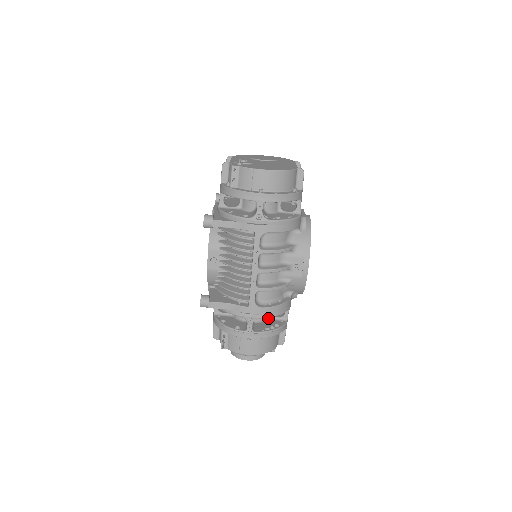
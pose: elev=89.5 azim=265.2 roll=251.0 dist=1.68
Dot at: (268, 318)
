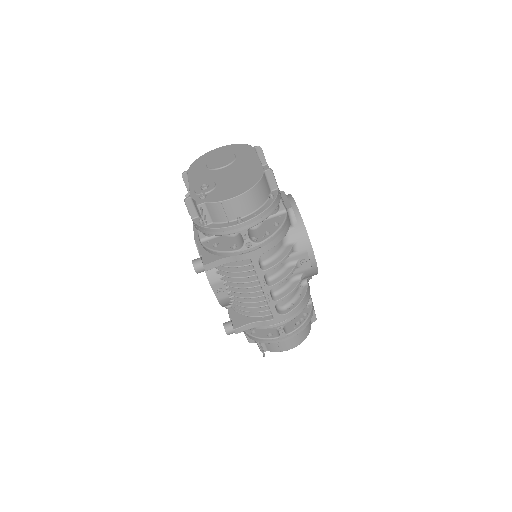
Dot at: occluded
